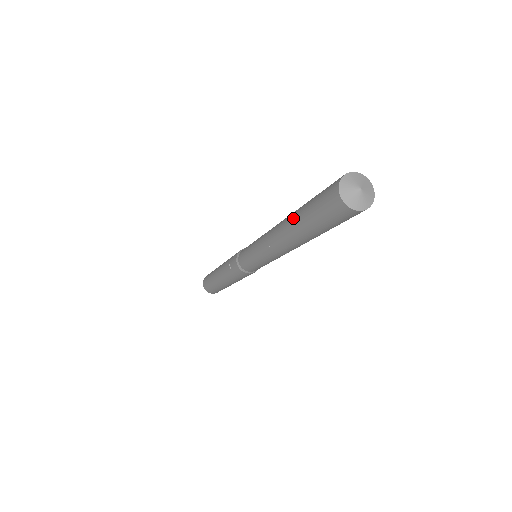
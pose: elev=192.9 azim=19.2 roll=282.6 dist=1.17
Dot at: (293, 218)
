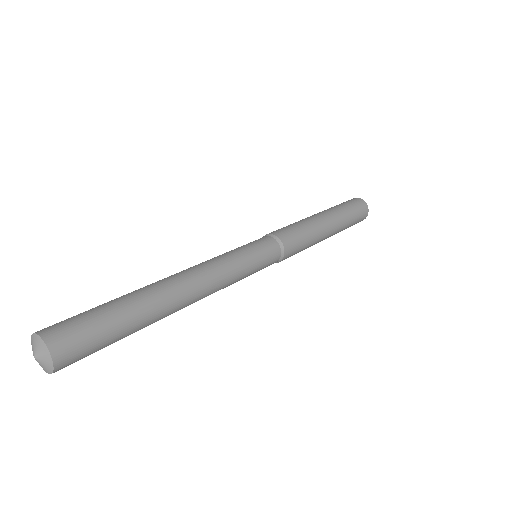
Dot at: occluded
